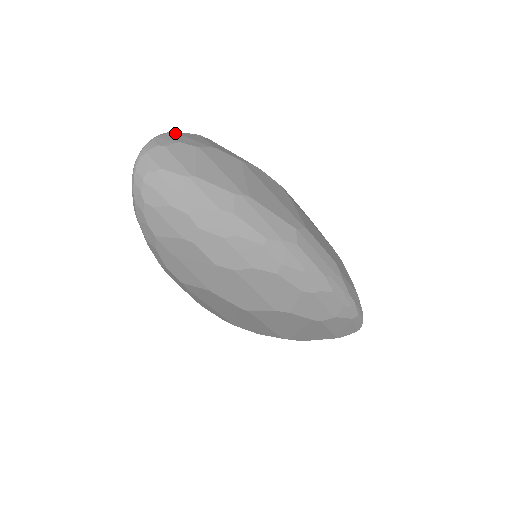
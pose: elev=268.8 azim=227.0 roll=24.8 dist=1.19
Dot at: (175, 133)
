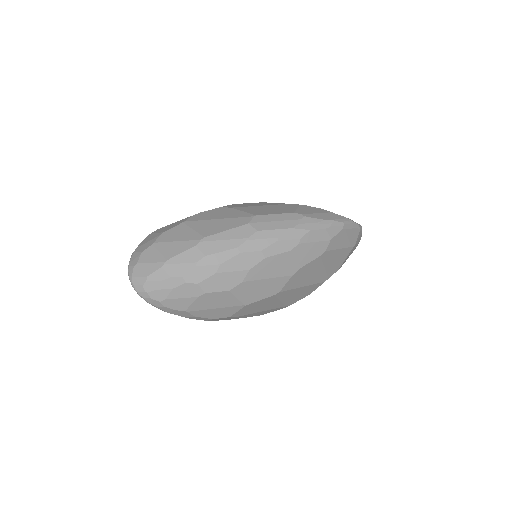
Dot at: (136, 249)
